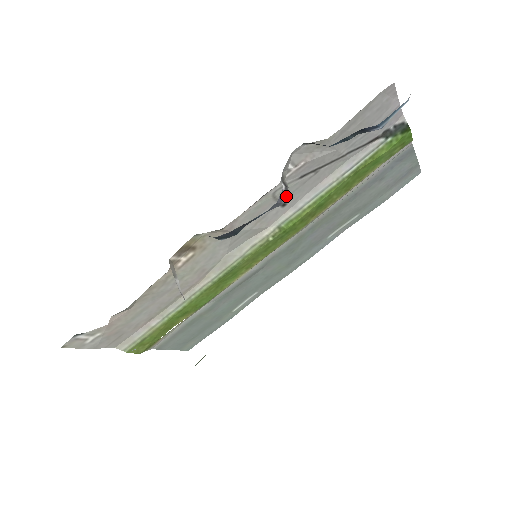
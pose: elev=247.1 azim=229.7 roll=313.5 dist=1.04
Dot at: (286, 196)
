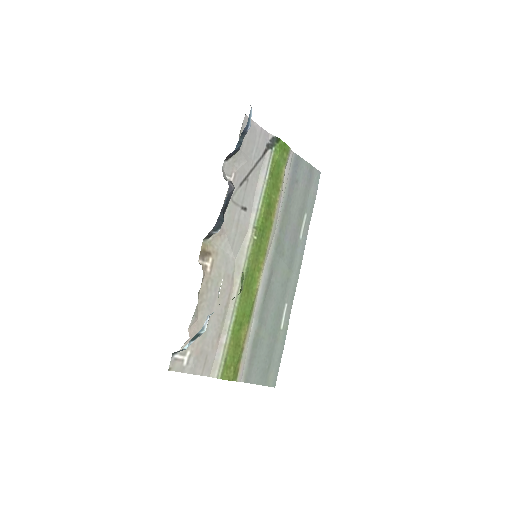
Dot at: (233, 185)
